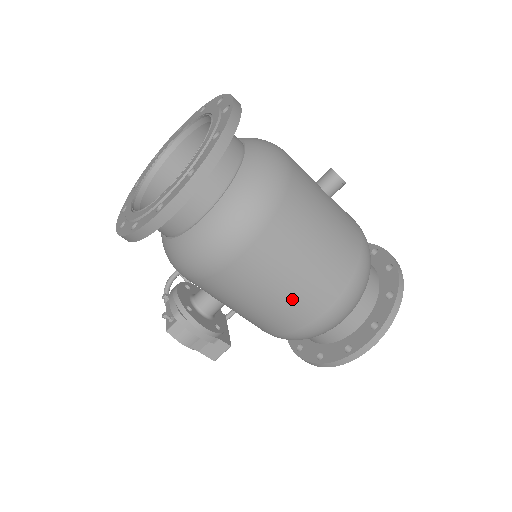
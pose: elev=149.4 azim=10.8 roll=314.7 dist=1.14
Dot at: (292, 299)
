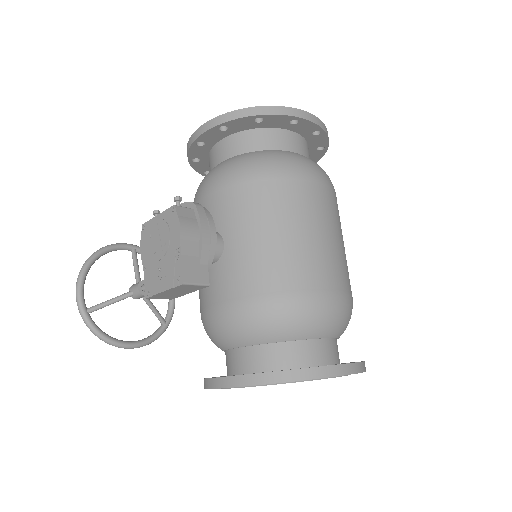
Dot at: (325, 251)
